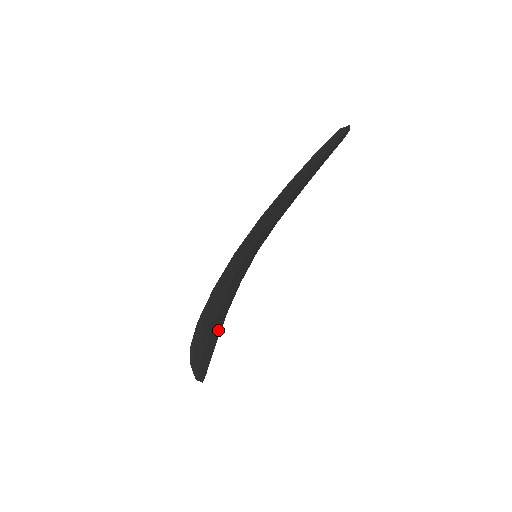
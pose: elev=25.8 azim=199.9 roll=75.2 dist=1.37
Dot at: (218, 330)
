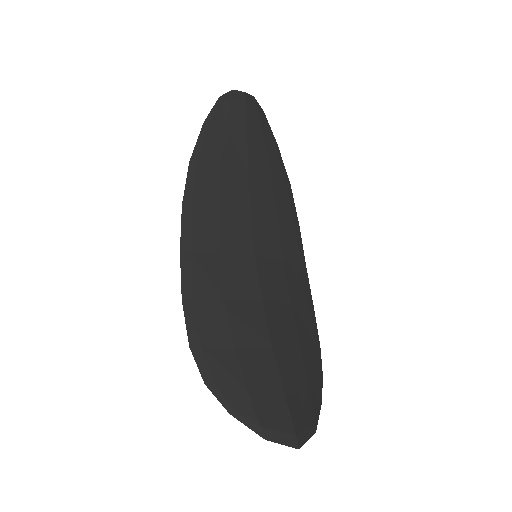
Dot at: (267, 361)
